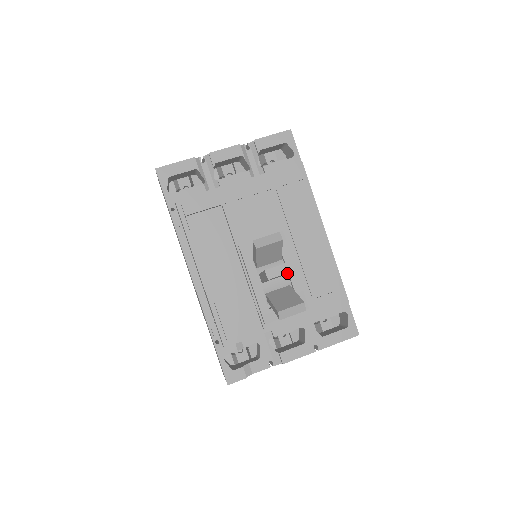
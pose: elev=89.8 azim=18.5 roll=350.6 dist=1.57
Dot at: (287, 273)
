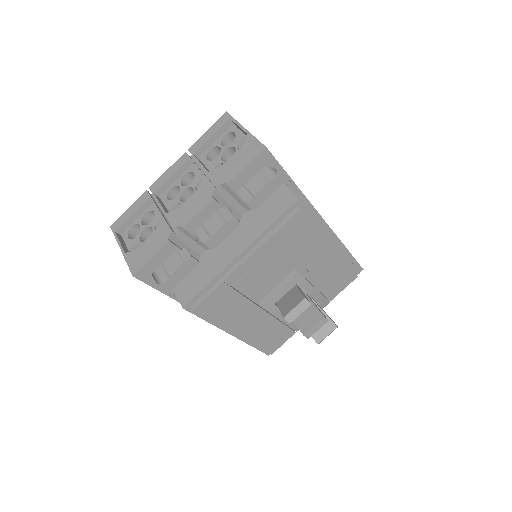
Dot at: occluded
